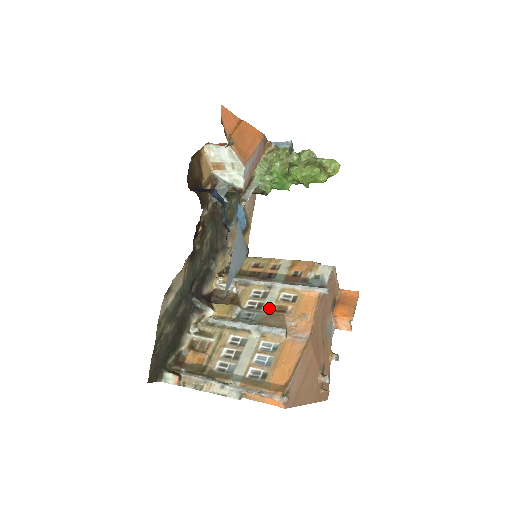
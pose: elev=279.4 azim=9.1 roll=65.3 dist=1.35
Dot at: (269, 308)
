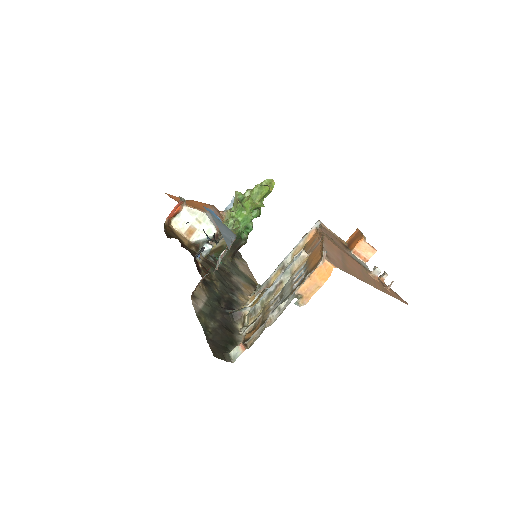
Dot at: occluded
